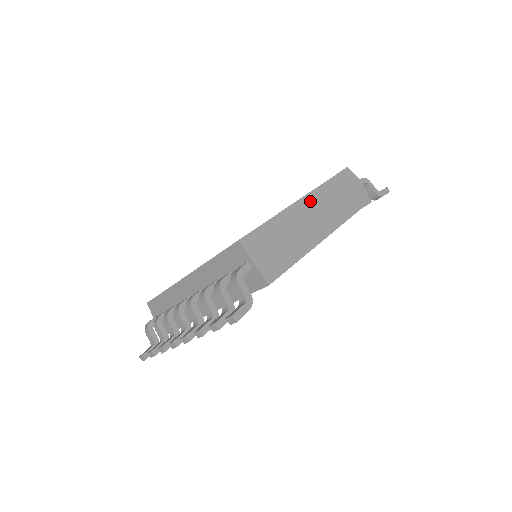
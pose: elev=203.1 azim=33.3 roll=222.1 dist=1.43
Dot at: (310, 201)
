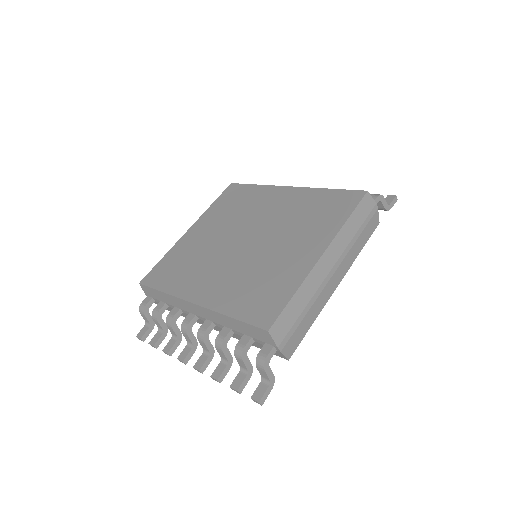
Dot at: (330, 254)
